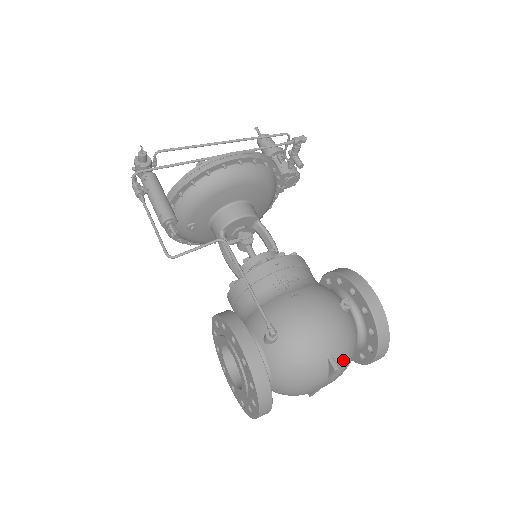
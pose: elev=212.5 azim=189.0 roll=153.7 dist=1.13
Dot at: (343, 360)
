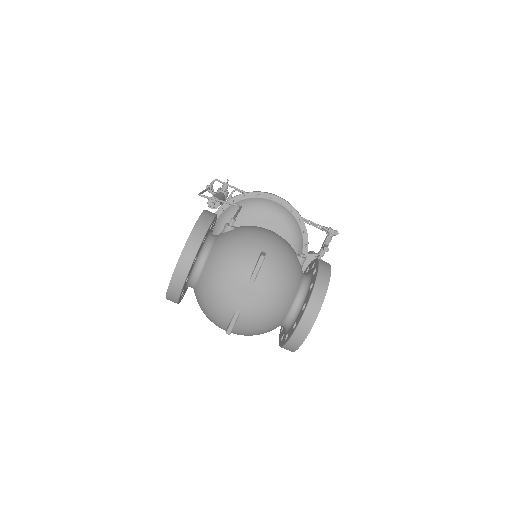
Dot at: (273, 272)
